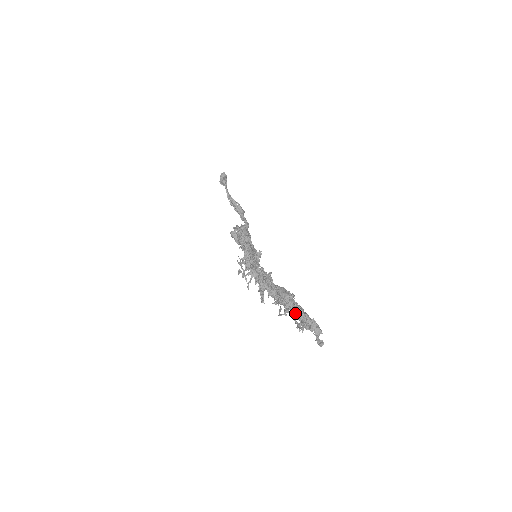
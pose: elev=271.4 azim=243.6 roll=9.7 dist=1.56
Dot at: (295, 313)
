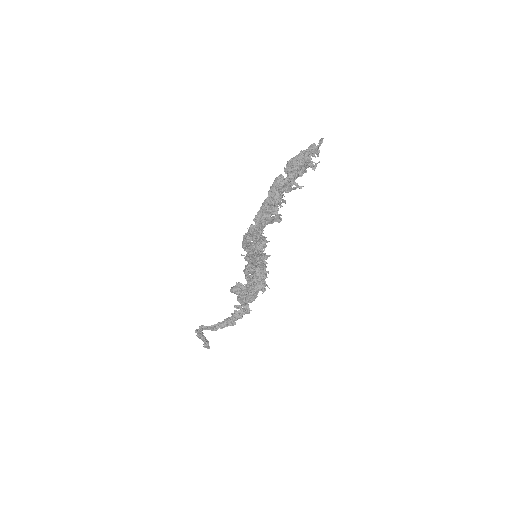
Dot at: (292, 170)
